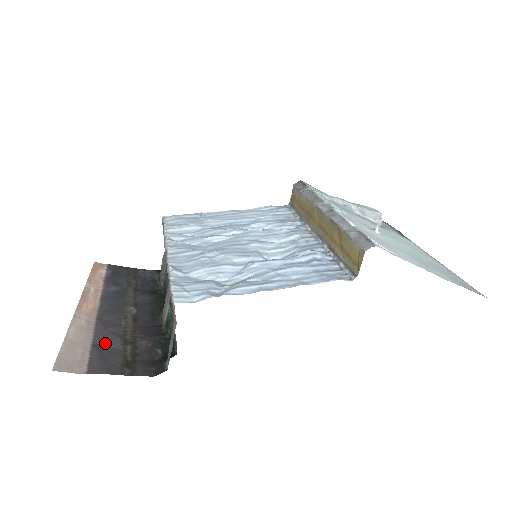
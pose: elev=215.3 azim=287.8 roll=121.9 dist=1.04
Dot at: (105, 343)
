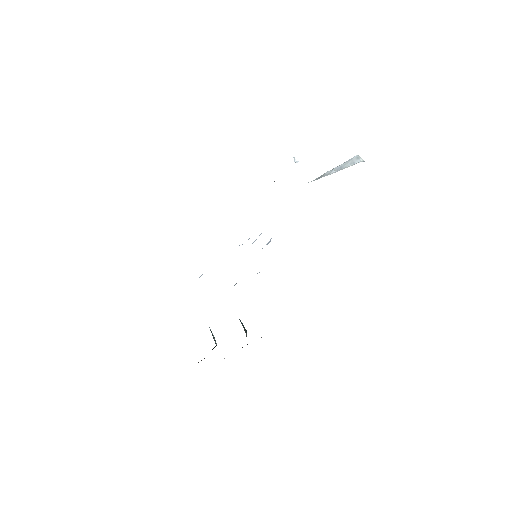
Dot at: occluded
